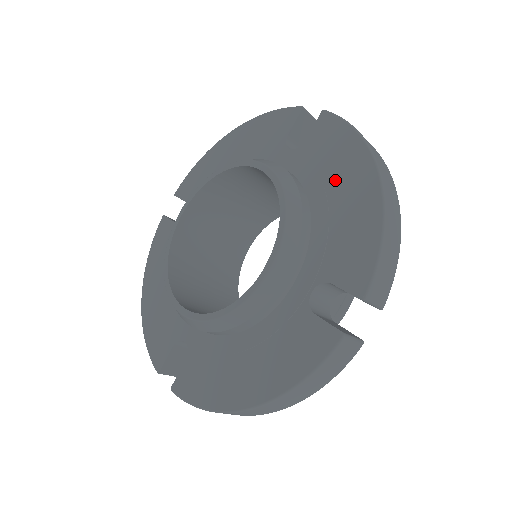
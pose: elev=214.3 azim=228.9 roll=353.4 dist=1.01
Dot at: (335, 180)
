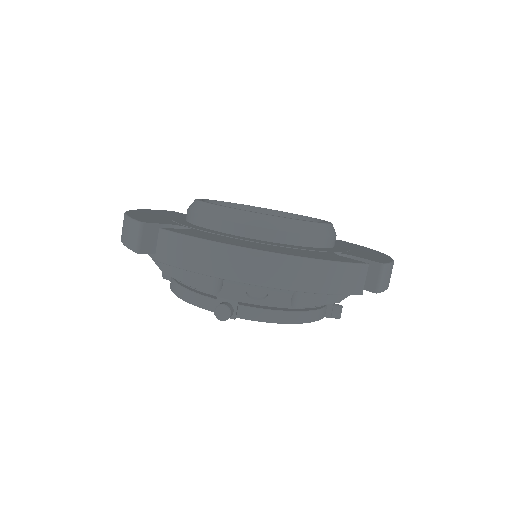
Dot at: (353, 247)
